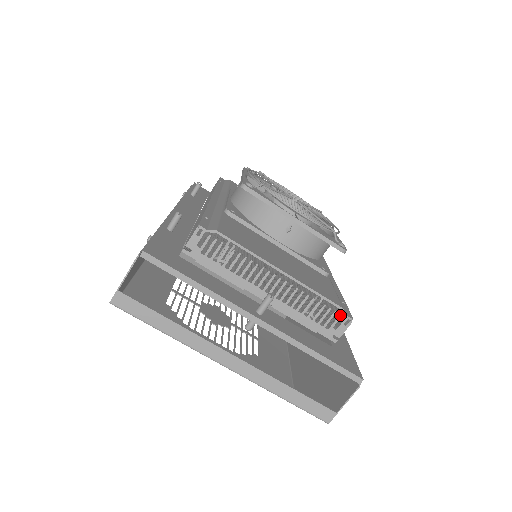
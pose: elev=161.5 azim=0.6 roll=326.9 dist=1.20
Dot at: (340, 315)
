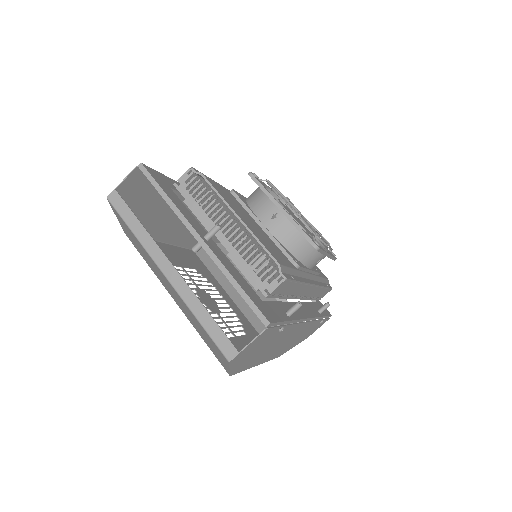
Dot at: (276, 270)
